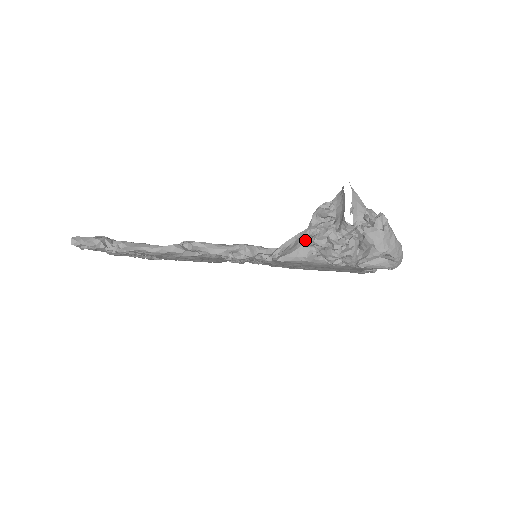
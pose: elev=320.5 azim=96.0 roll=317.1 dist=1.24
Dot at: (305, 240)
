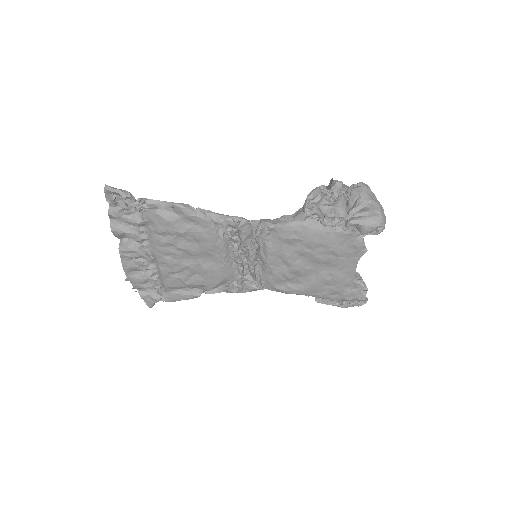
Dot at: (301, 211)
